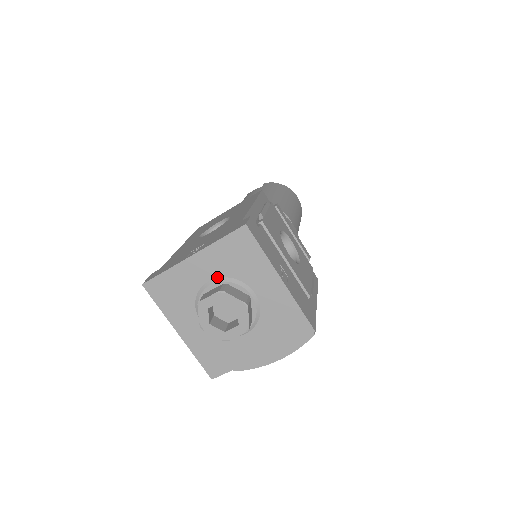
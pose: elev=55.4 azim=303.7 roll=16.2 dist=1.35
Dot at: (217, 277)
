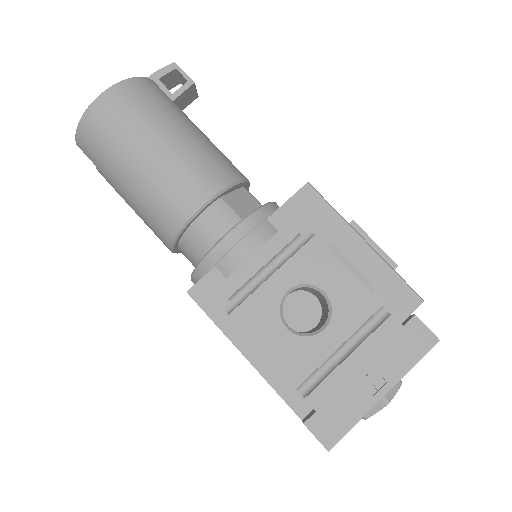
Dot at: occluded
